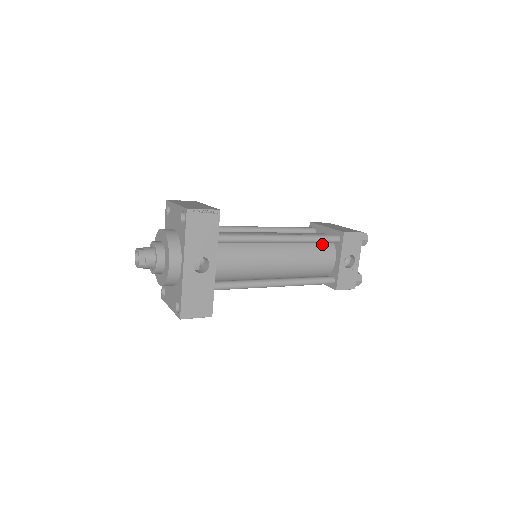
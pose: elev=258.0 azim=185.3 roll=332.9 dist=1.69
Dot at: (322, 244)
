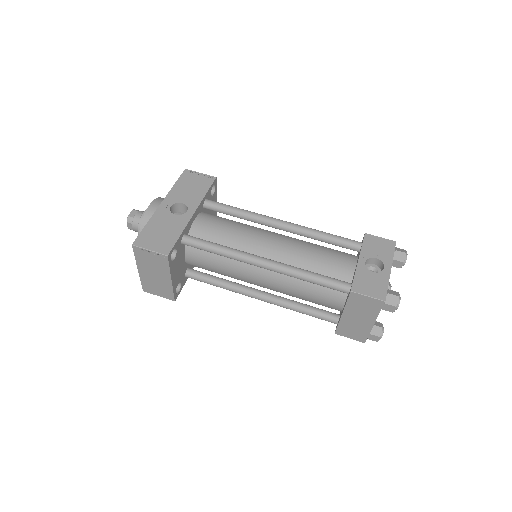
Dot at: (339, 251)
